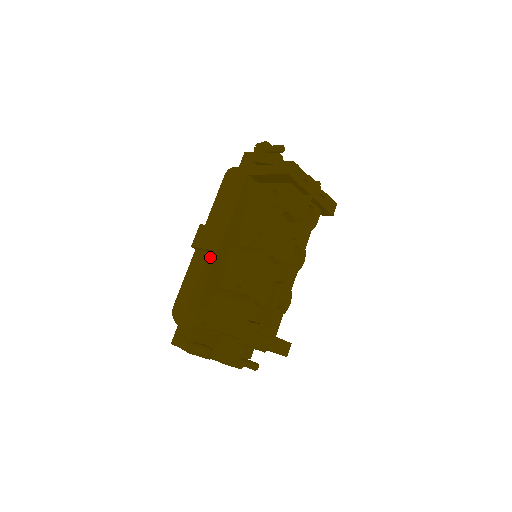
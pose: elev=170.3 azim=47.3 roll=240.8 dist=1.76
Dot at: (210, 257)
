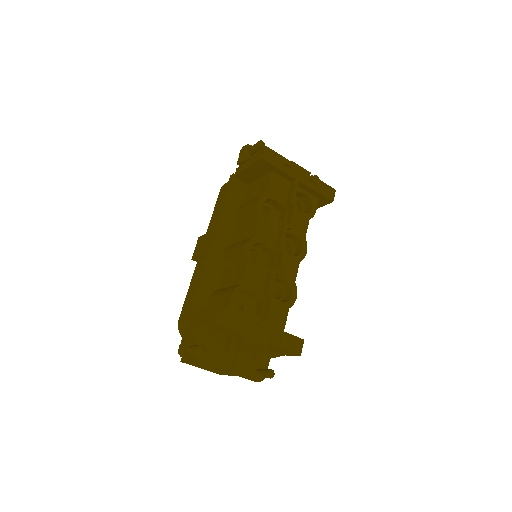
Dot at: occluded
